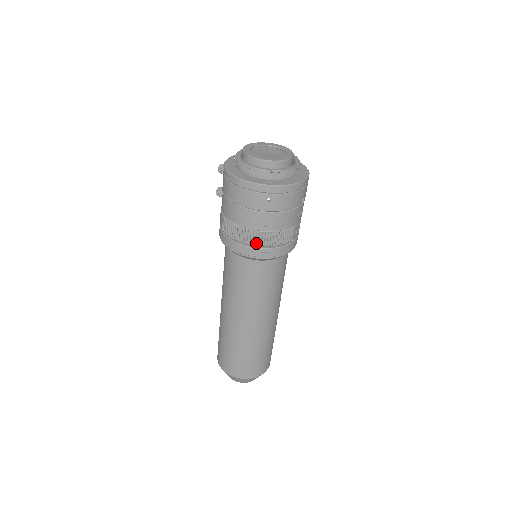
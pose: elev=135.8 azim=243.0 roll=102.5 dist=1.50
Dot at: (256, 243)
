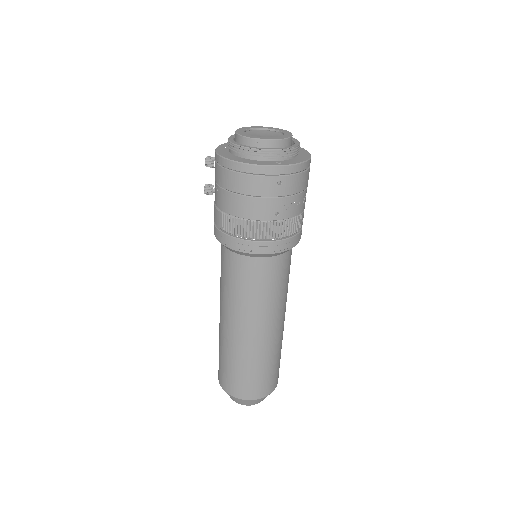
Dot at: (267, 236)
